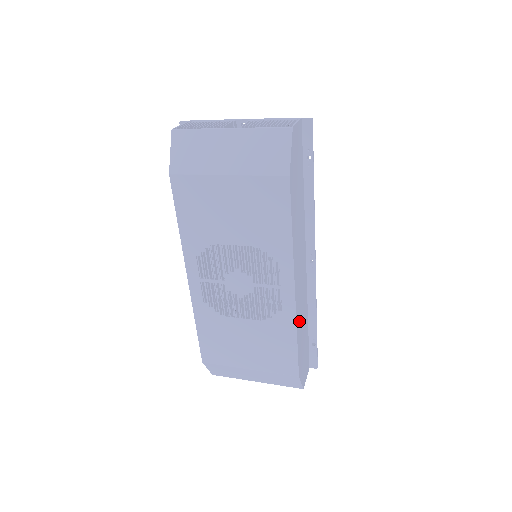
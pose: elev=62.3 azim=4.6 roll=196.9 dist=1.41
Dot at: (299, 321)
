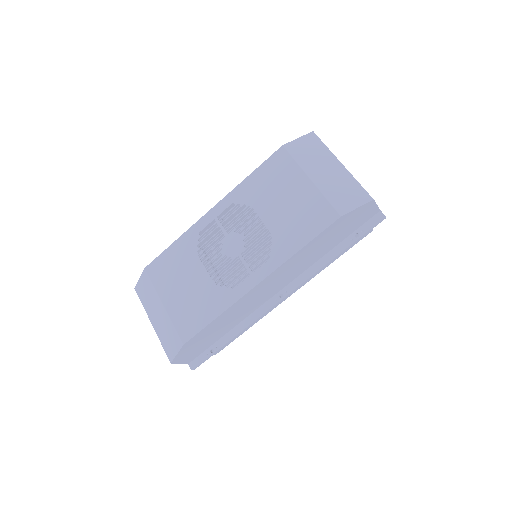
Dot at: (231, 312)
